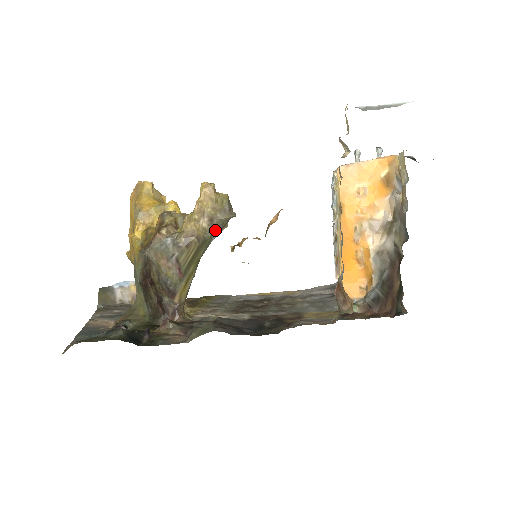
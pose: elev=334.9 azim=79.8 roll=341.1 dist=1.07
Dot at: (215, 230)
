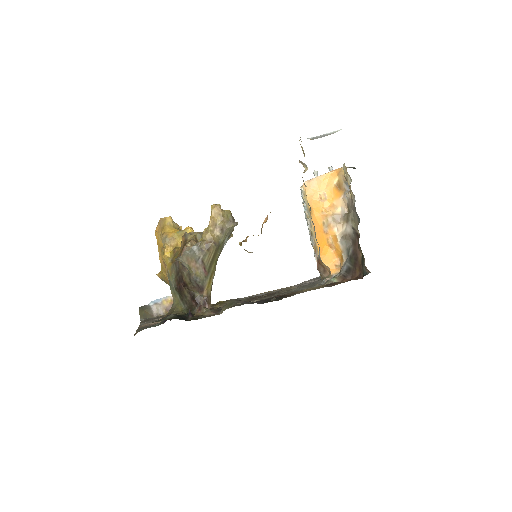
Dot at: (225, 237)
